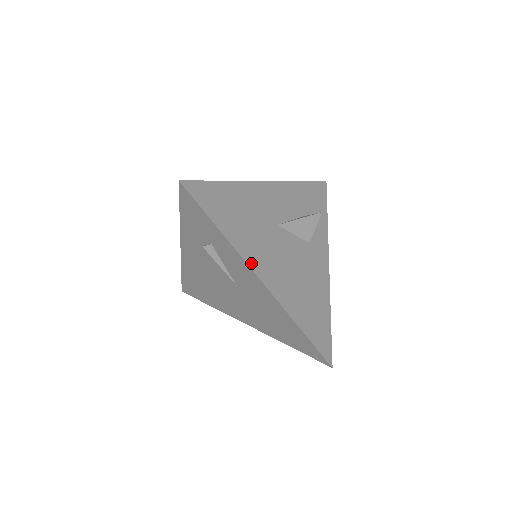
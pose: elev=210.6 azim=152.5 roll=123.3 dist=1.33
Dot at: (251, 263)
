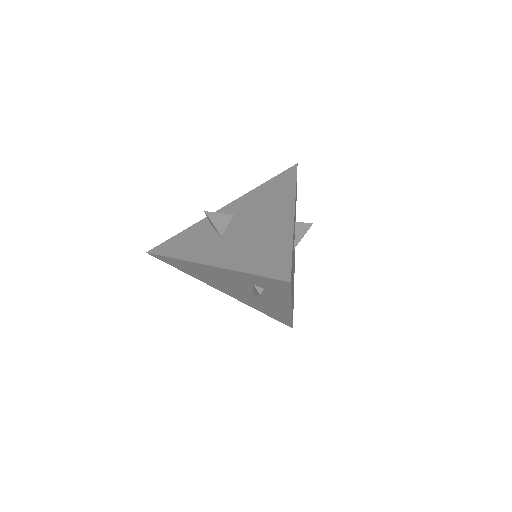
Dot at: occluded
